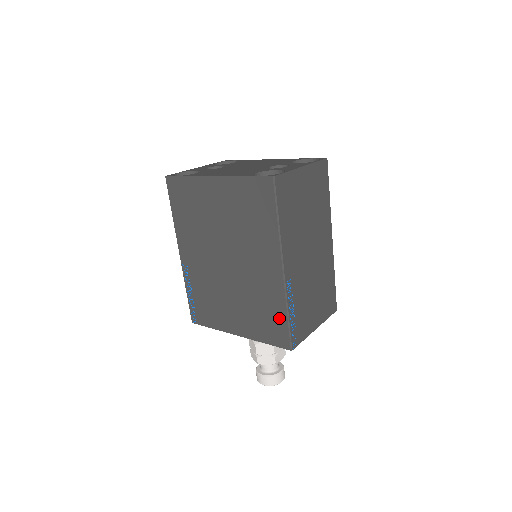
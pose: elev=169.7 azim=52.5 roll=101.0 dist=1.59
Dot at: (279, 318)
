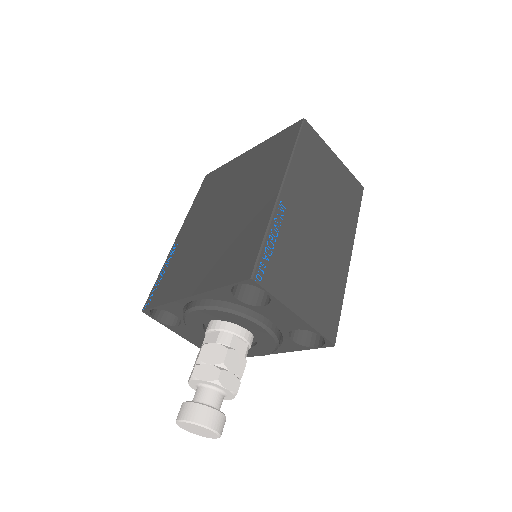
Dot at: (253, 243)
